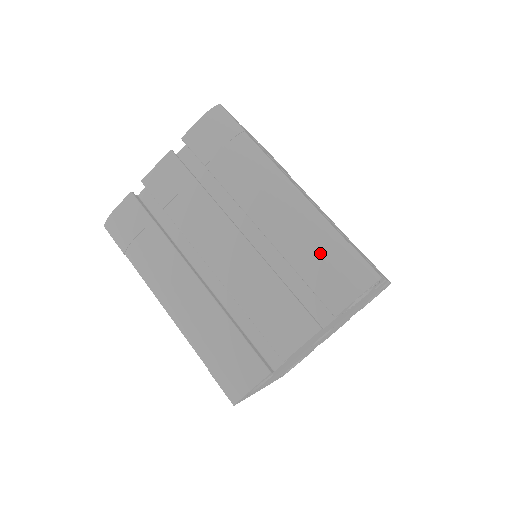
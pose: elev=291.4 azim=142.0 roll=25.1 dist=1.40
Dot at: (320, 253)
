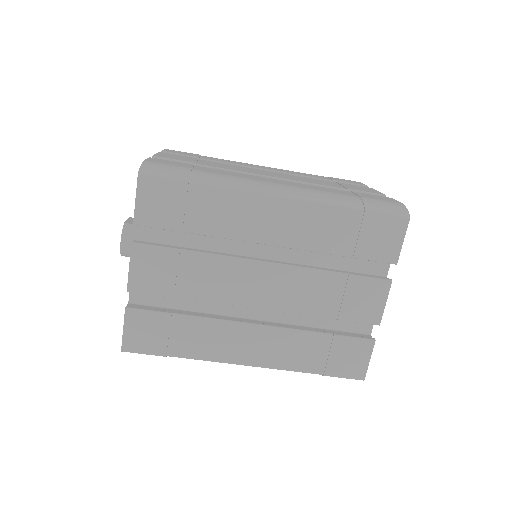
Dot at: occluded
